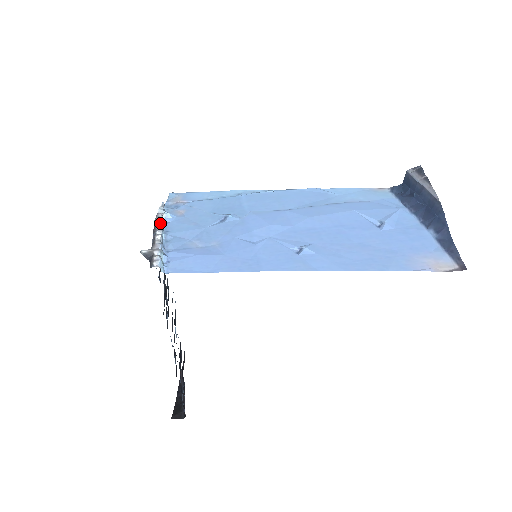
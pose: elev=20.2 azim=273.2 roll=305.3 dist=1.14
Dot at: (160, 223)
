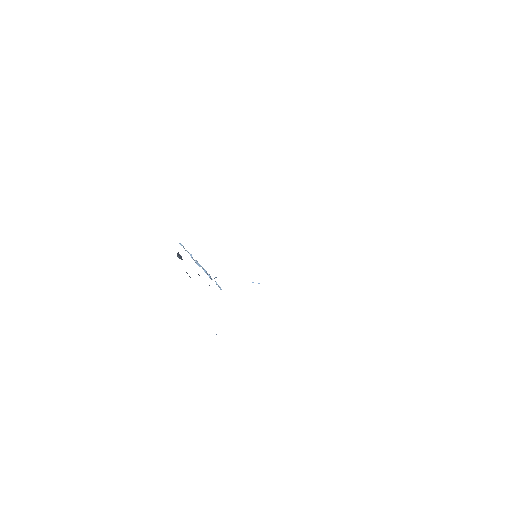
Dot at: (204, 270)
